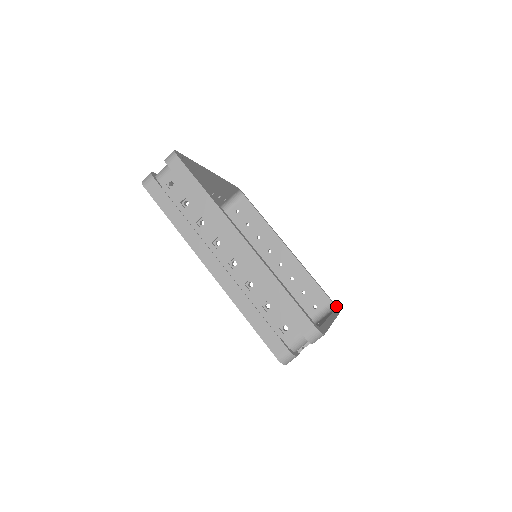
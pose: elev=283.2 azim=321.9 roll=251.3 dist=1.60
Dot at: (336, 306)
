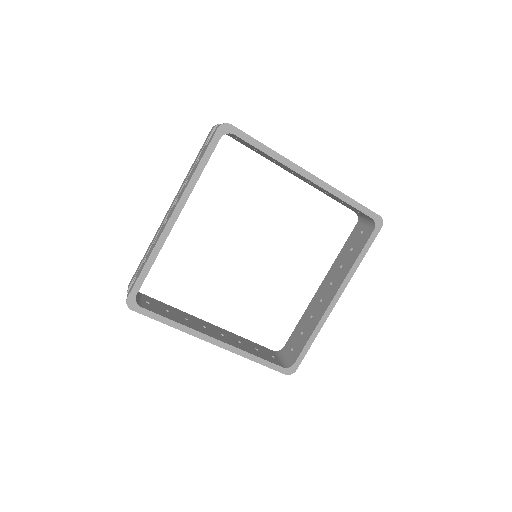
Dot at: (378, 220)
